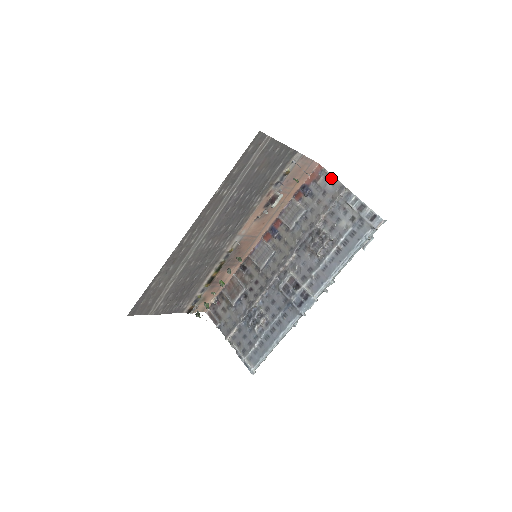
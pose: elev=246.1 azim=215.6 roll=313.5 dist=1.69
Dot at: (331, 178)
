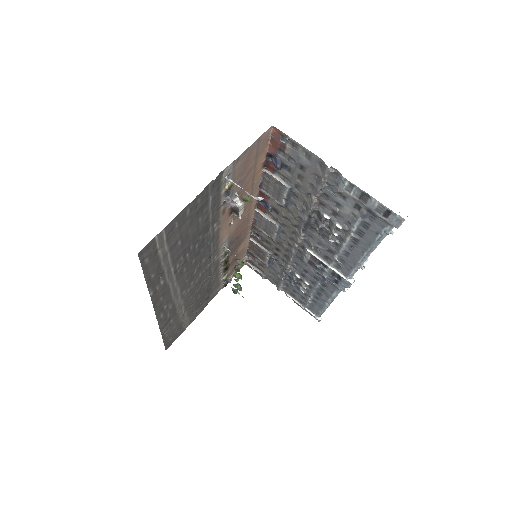
Dot at: (301, 148)
